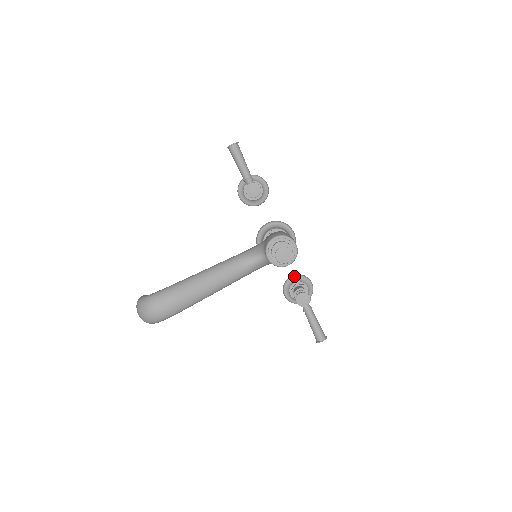
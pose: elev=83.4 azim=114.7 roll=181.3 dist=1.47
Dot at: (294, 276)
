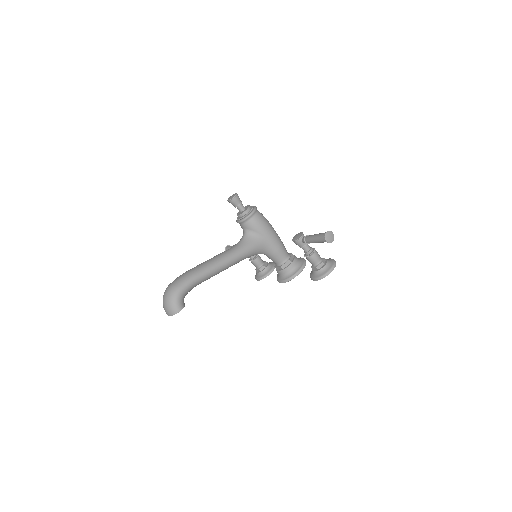
Dot at: occluded
